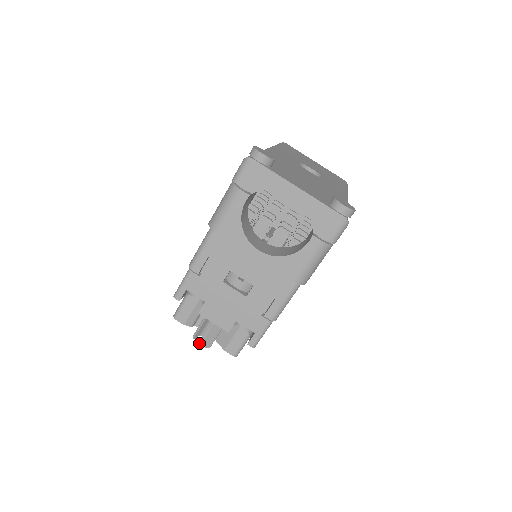
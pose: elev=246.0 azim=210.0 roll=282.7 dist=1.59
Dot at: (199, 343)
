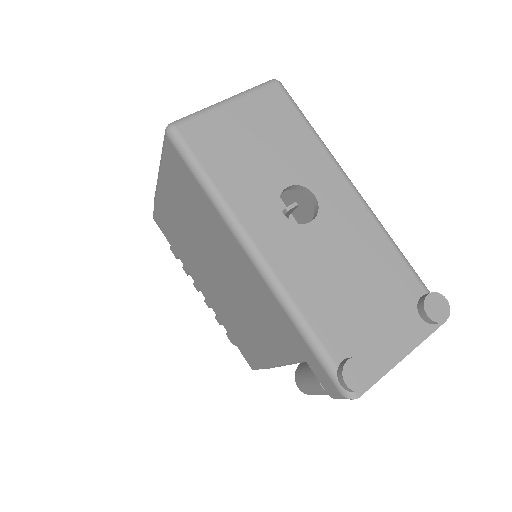
Dot at: occluded
